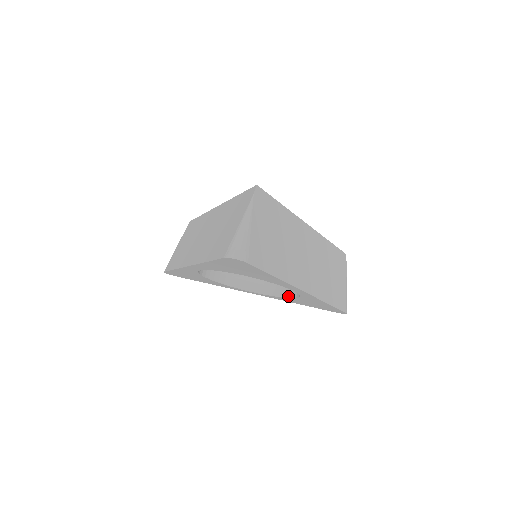
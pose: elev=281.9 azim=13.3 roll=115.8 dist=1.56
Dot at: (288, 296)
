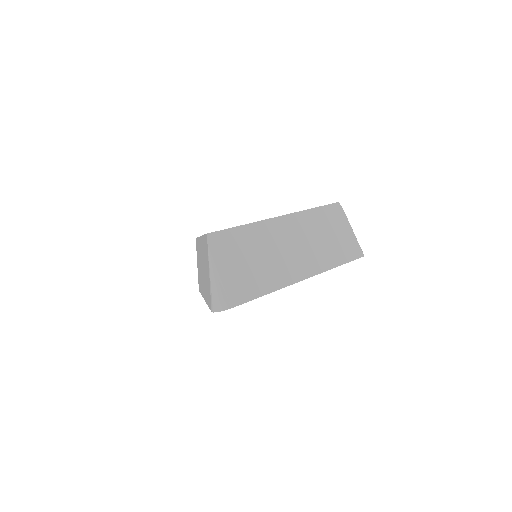
Dot at: occluded
